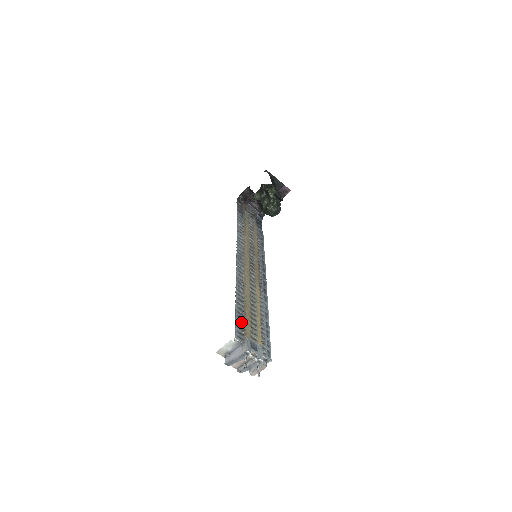
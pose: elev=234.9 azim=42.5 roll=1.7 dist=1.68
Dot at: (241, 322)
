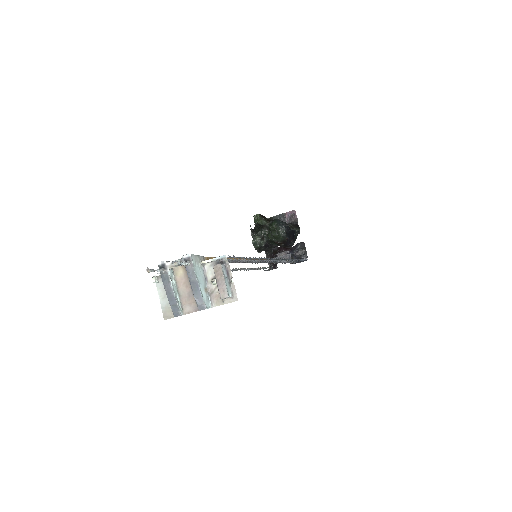
Dot at: occluded
